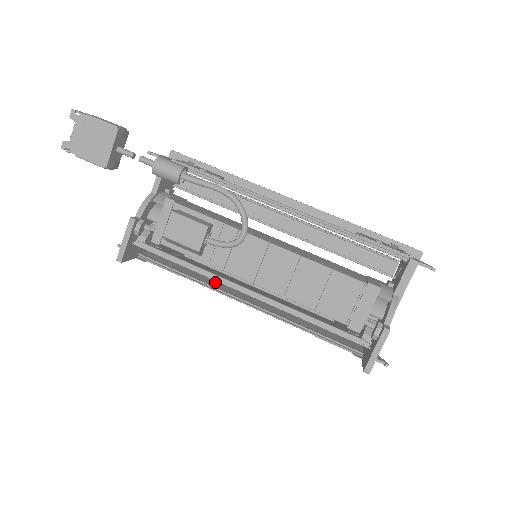
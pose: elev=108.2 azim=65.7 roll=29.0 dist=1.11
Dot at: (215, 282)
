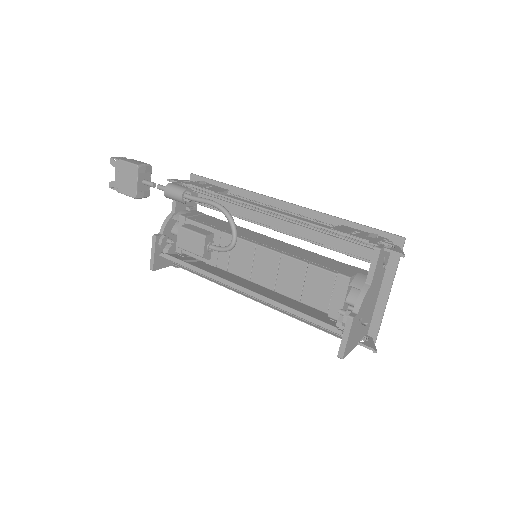
Dot at: occluded
